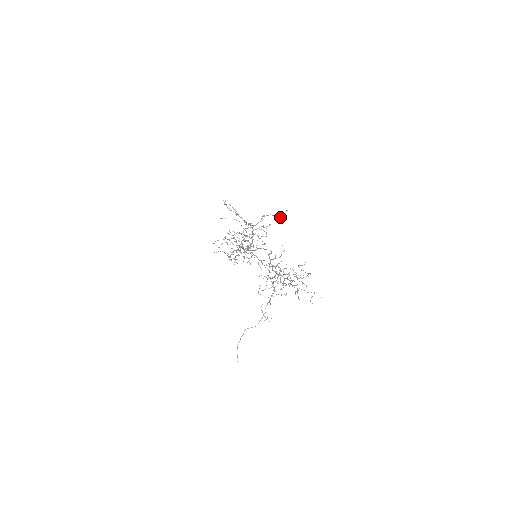
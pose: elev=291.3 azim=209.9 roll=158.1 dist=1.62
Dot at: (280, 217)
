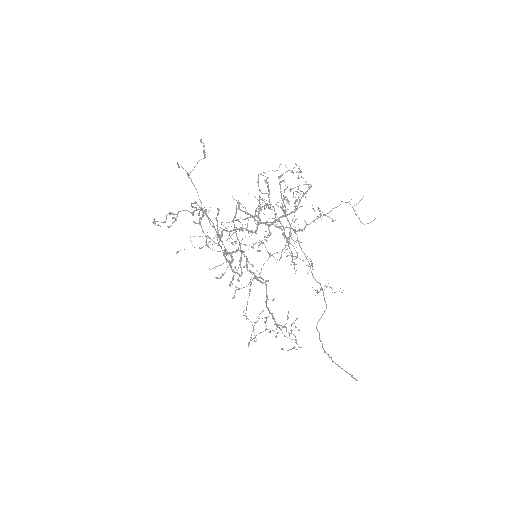
Dot at: (204, 156)
